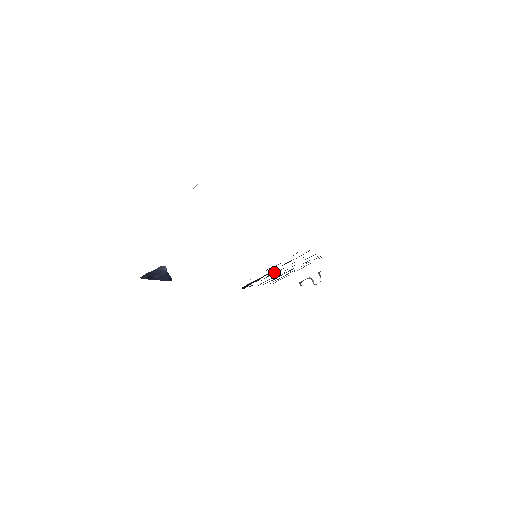
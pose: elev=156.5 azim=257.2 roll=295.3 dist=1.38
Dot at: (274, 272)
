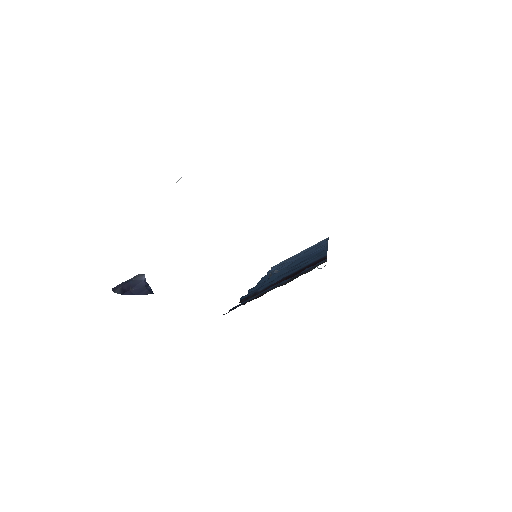
Dot at: (278, 273)
